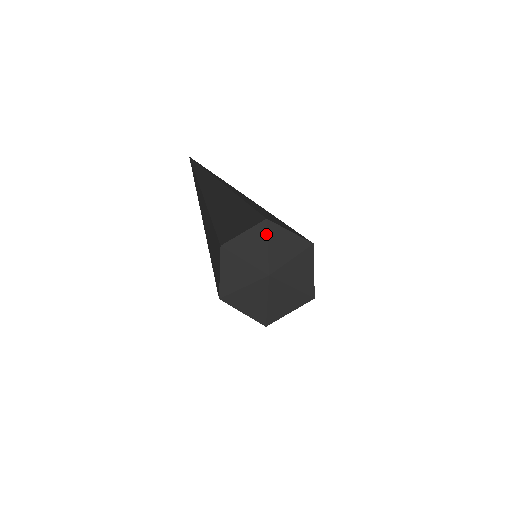
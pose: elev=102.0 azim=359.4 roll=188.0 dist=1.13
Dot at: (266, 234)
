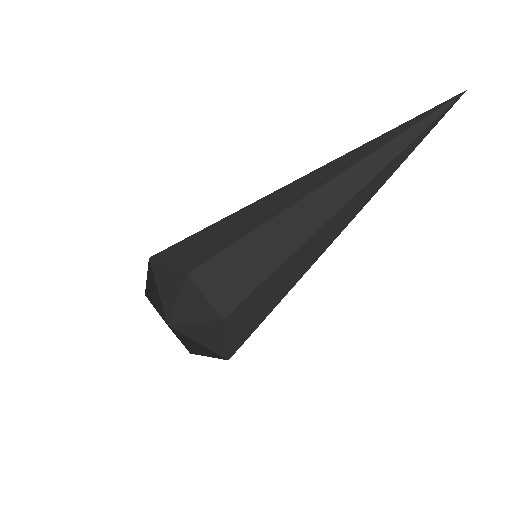
Dot at: (182, 286)
